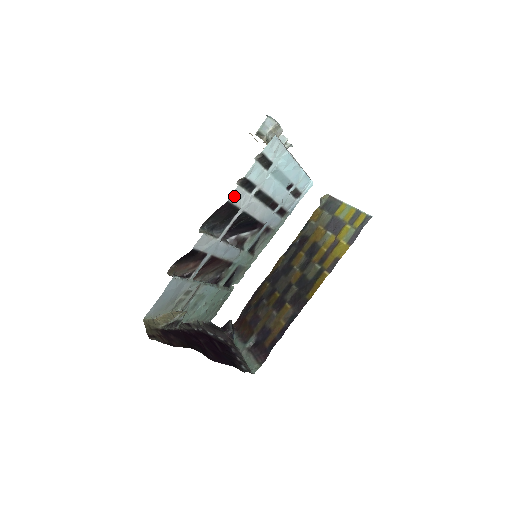
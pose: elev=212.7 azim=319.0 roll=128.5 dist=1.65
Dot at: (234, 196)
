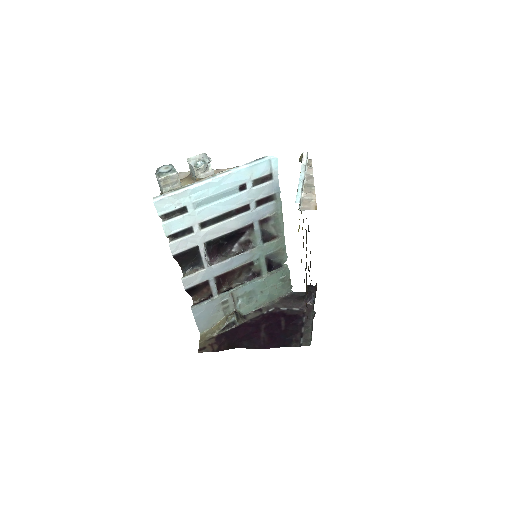
Dot at: (176, 248)
